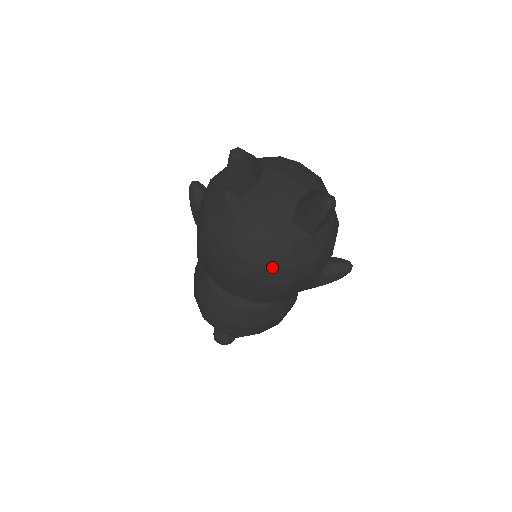
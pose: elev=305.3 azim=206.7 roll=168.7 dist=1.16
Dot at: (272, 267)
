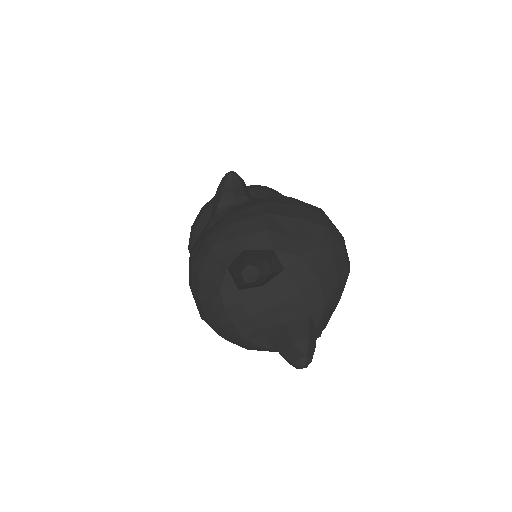
Dot at: (231, 342)
